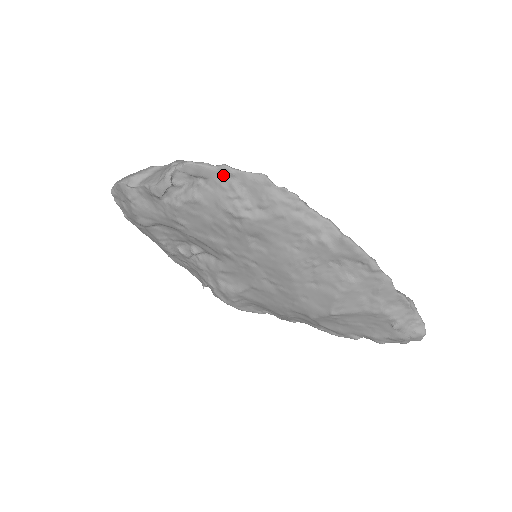
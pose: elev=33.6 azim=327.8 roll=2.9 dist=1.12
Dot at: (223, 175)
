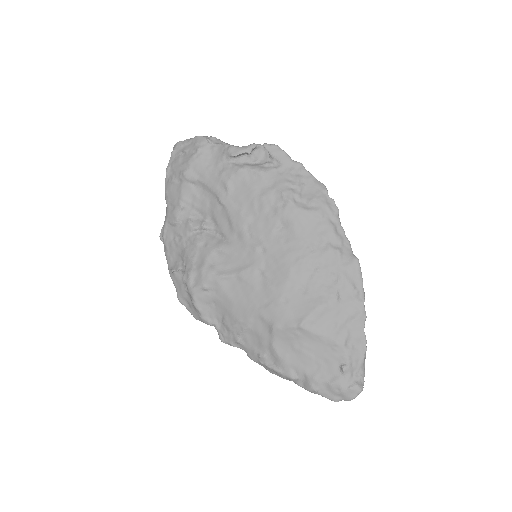
Dot at: (295, 168)
